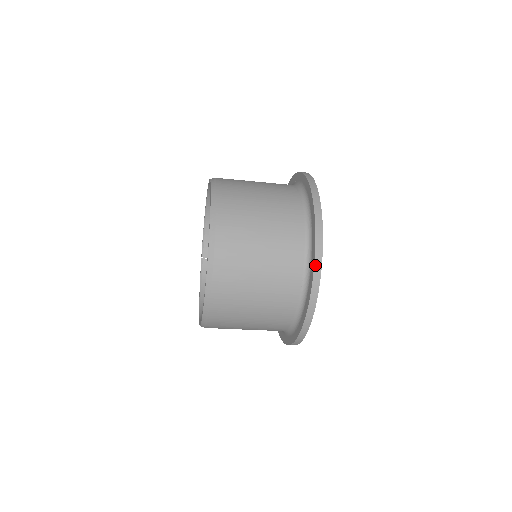
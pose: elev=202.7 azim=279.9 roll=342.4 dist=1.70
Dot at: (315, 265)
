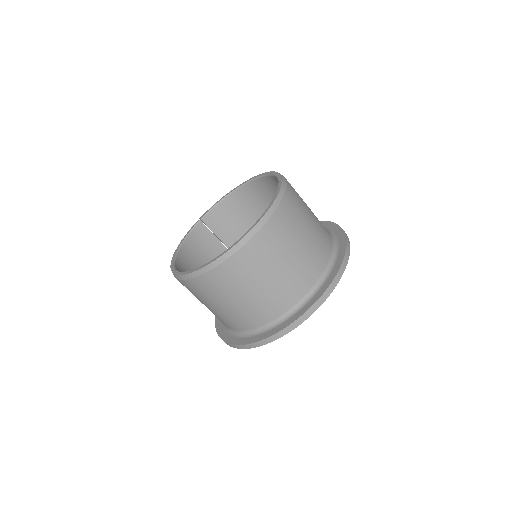
Dot at: (317, 302)
